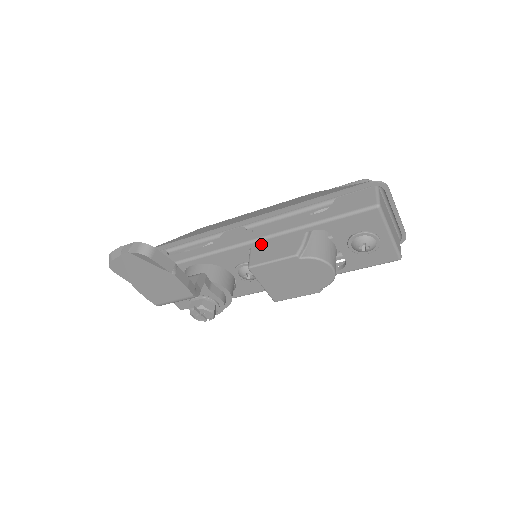
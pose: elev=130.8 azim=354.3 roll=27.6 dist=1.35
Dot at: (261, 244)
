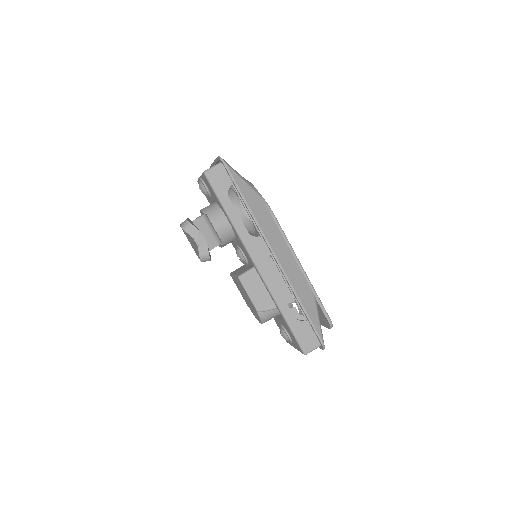
Dot at: (260, 276)
